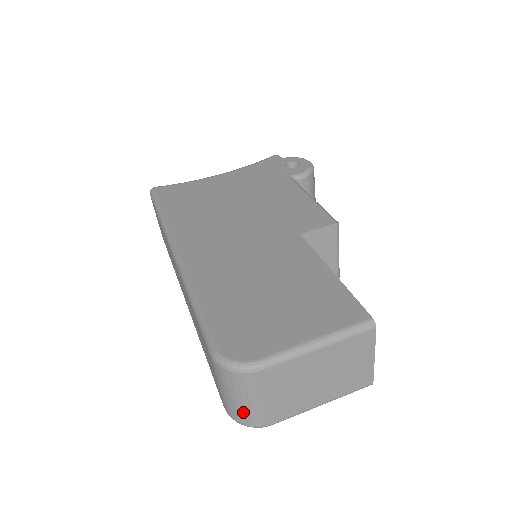
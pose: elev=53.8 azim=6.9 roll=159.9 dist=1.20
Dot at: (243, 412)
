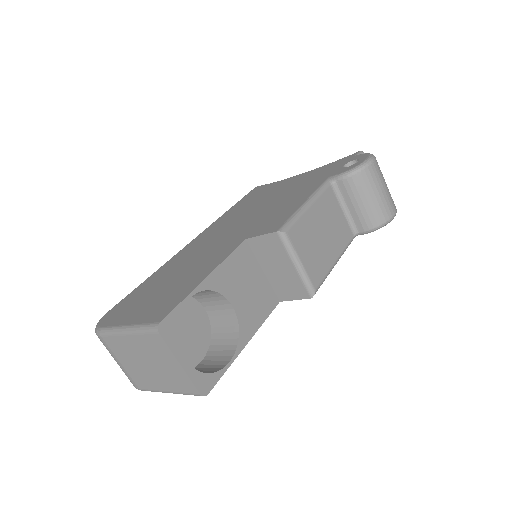
Dot at: occluded
